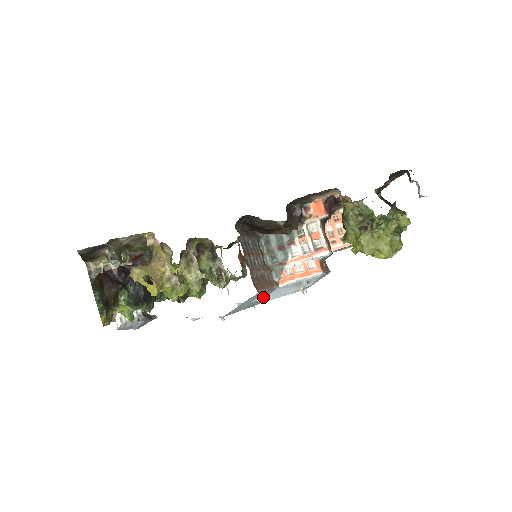
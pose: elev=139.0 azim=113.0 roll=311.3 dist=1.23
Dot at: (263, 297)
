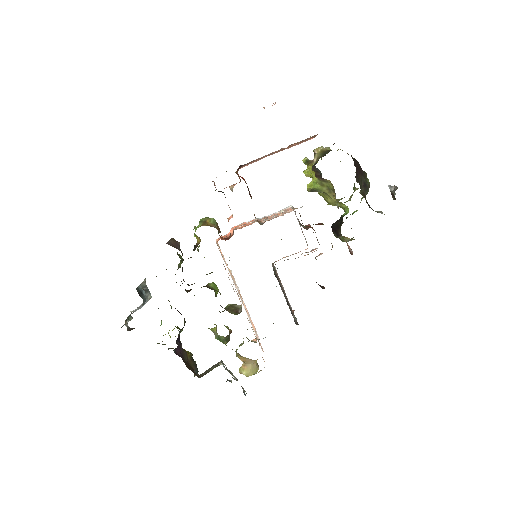
Dot at: occluded
